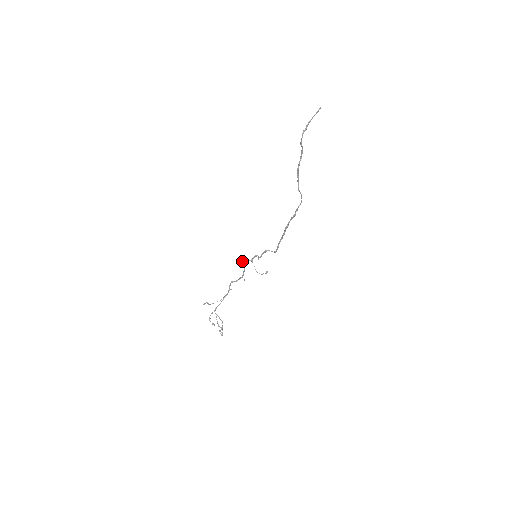
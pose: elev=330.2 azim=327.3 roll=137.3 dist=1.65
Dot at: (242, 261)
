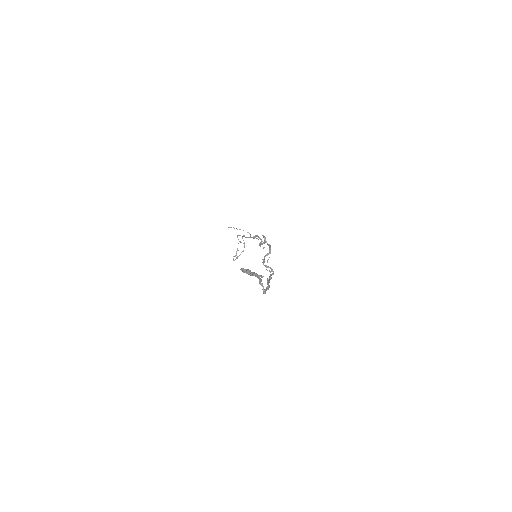
Dot at: occluded
